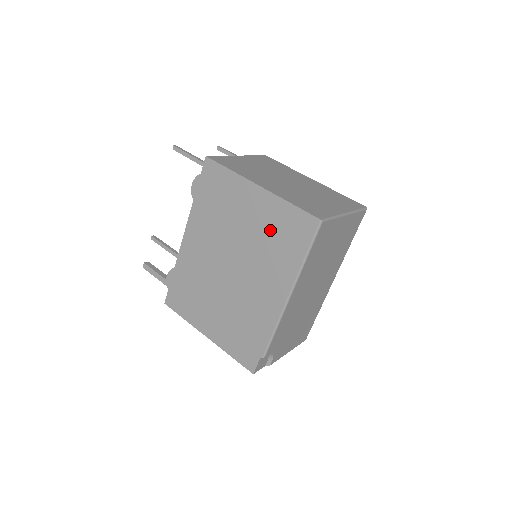
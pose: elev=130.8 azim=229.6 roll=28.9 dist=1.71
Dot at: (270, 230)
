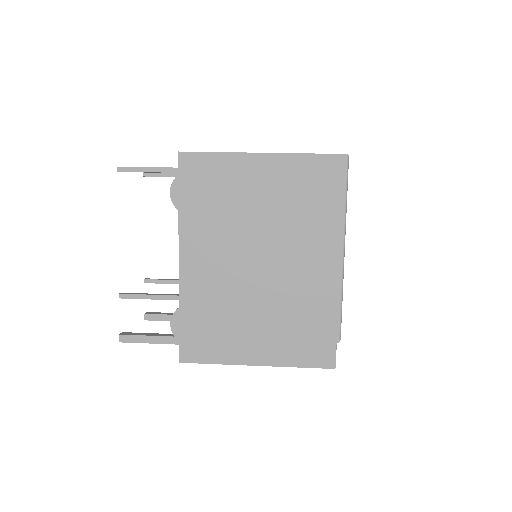
Dot at: (294, 194)
